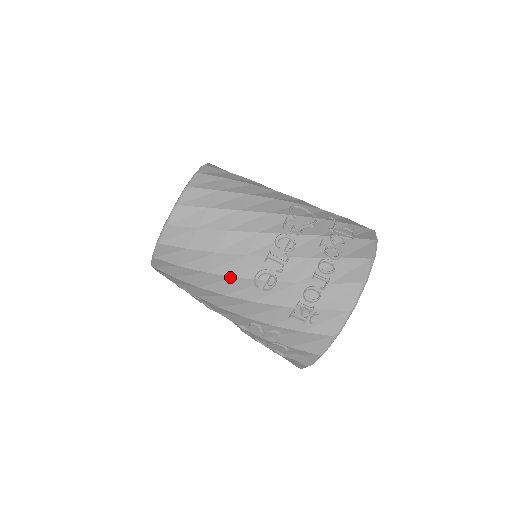
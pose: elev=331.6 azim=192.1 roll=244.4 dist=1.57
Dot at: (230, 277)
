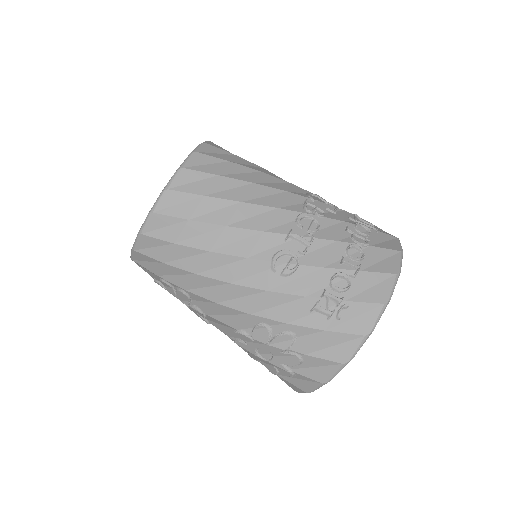
Dot at: (241, 258)
